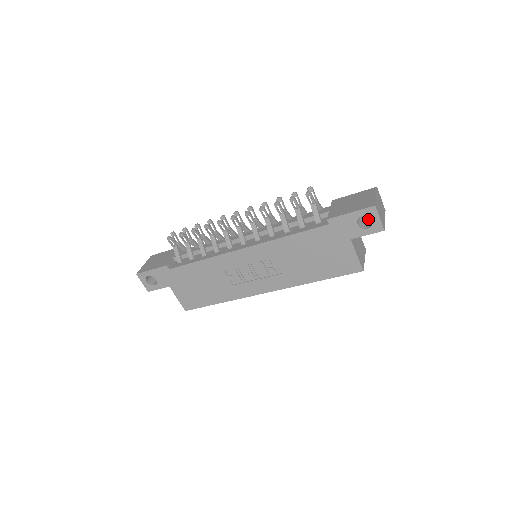
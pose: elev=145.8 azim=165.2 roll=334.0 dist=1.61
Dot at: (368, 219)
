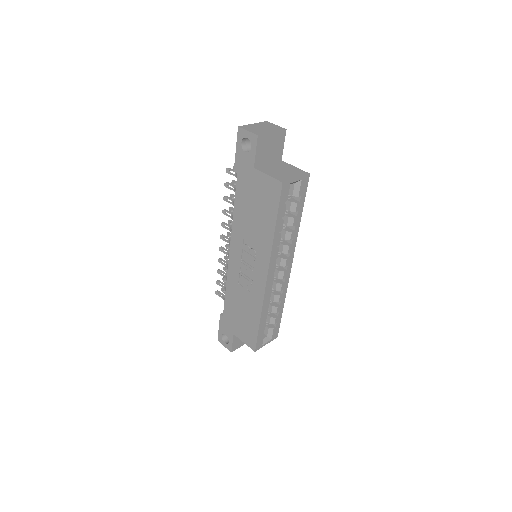
Dot at: occluded
